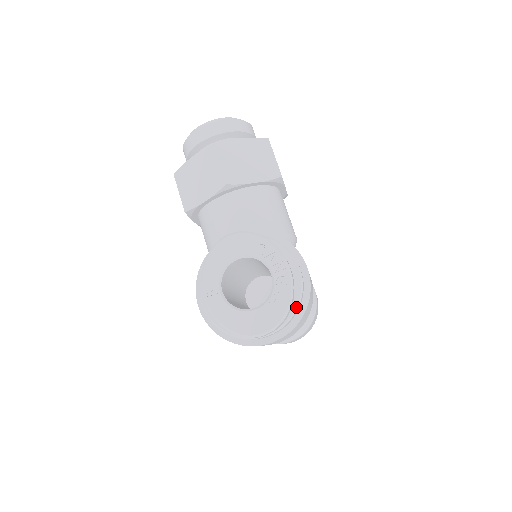
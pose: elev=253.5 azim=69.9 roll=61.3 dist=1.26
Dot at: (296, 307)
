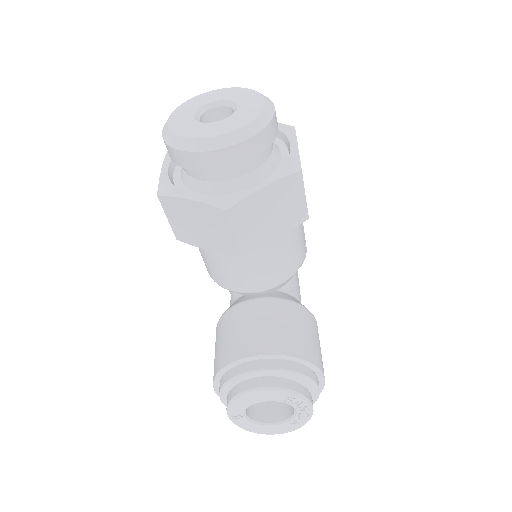
Dot at: occluded
